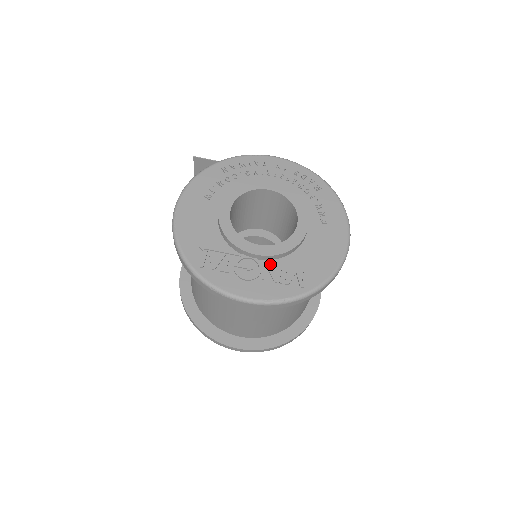
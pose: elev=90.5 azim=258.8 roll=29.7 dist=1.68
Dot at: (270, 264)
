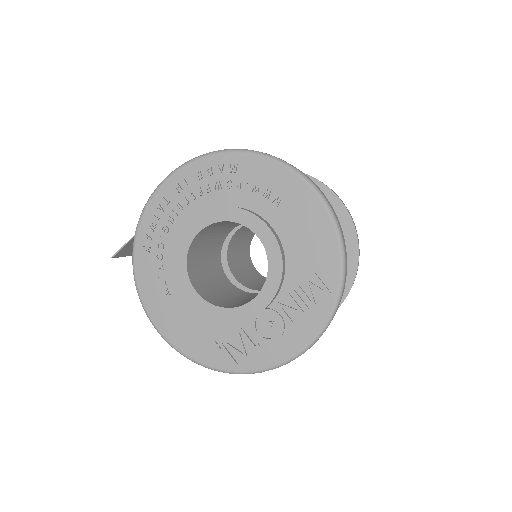
Dot at: (280, 301)
